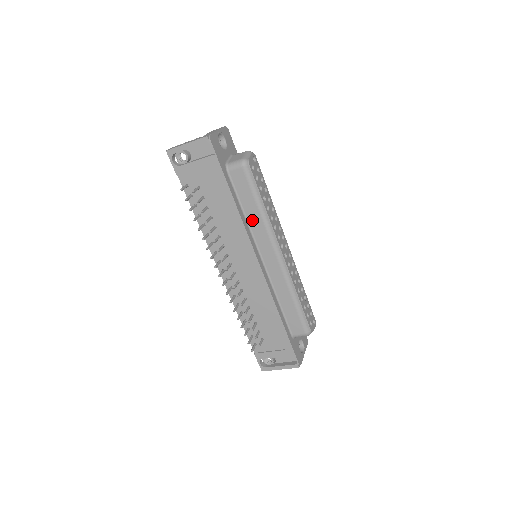
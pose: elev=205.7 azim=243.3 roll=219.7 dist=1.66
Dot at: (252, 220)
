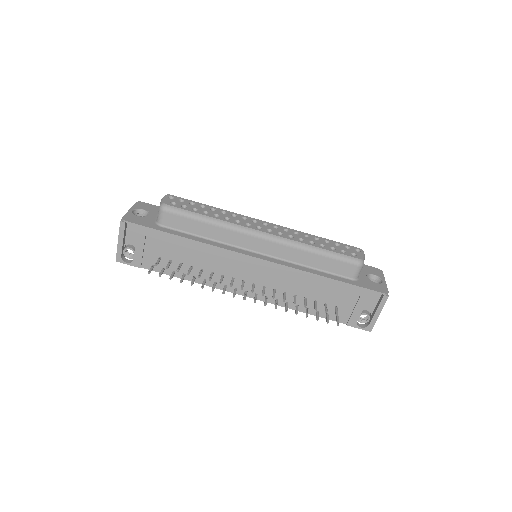
Dot at: (216, 236)
